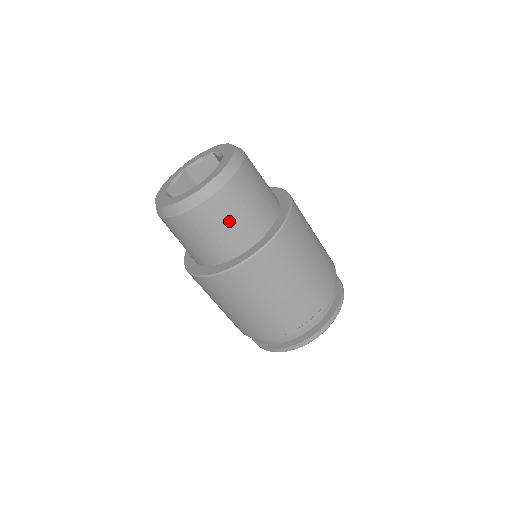
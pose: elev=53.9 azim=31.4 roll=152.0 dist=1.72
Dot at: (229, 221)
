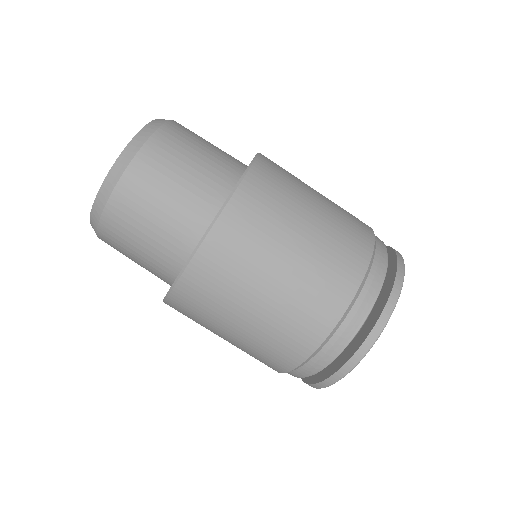
Dot at: (142, 233)
